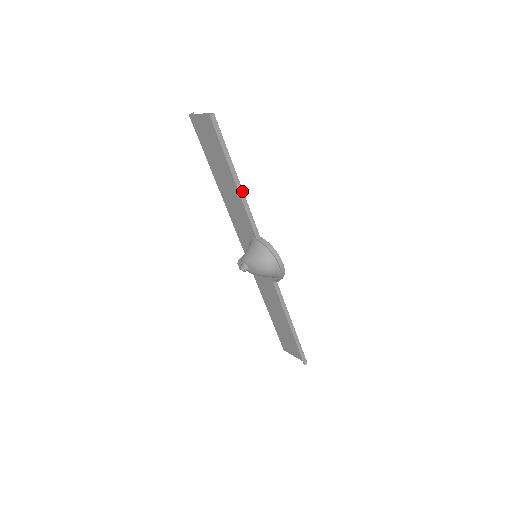
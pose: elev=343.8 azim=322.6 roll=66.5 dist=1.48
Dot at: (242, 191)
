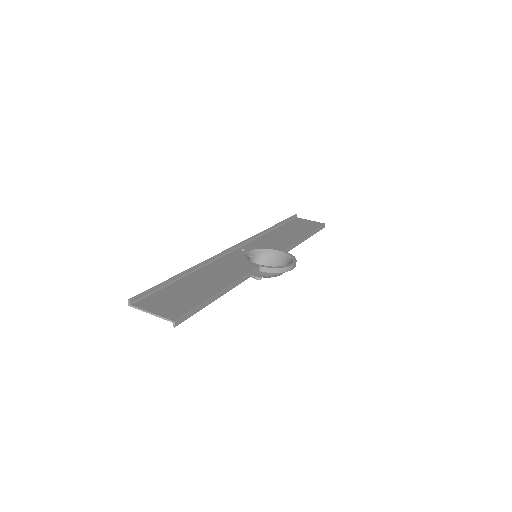
Dot at: (230, 286)
